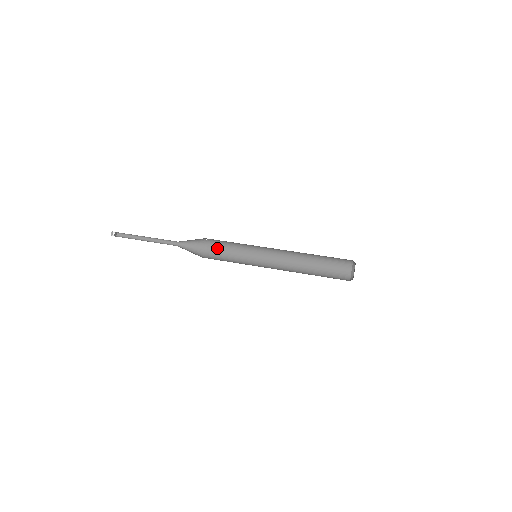
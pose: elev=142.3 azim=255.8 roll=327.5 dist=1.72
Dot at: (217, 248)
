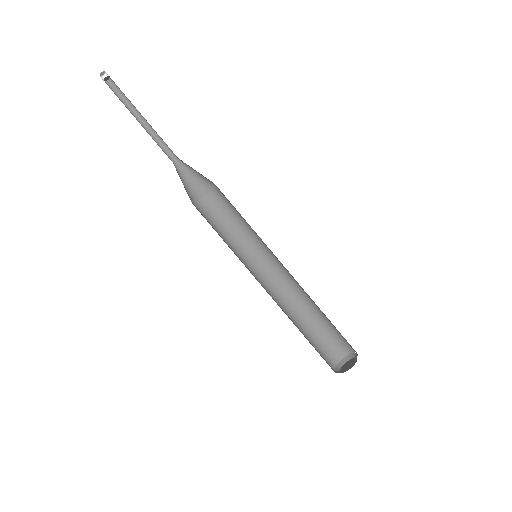
Dot at: (219, 204)
